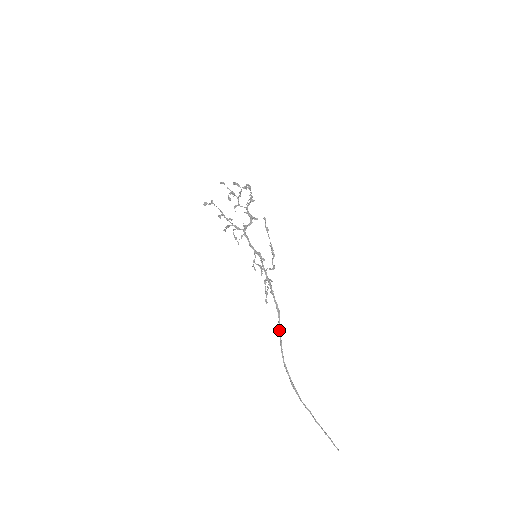
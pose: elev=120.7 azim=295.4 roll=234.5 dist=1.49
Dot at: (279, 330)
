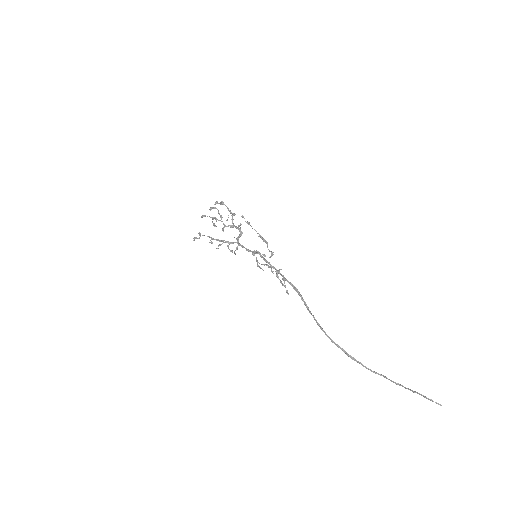
Dot at: (306, 307)
